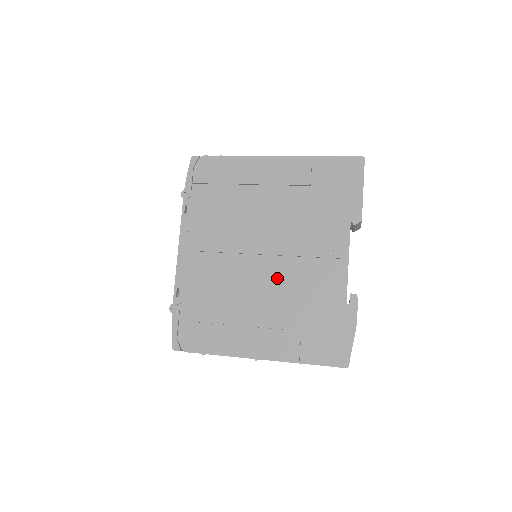
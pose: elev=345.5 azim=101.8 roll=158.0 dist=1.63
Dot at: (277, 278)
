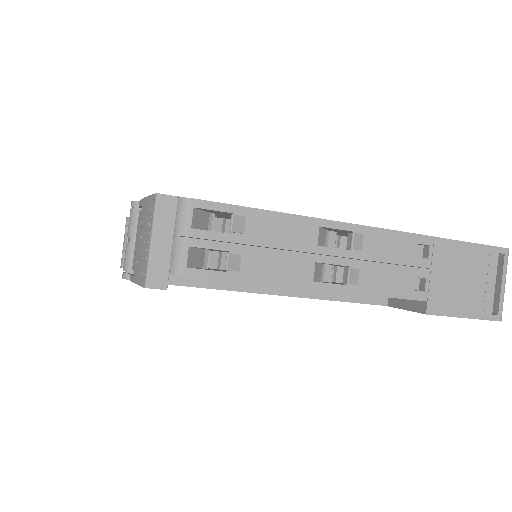
Dot at: occluded
